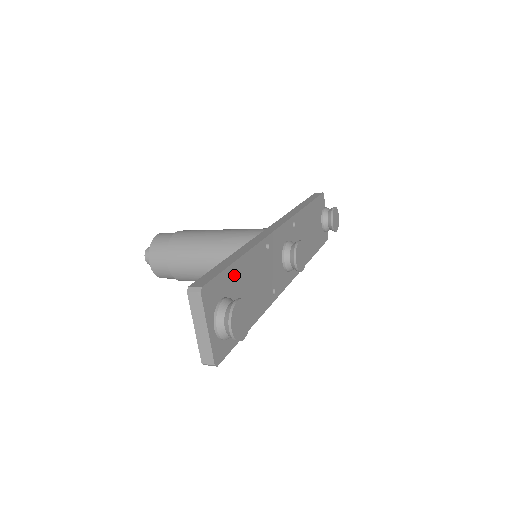
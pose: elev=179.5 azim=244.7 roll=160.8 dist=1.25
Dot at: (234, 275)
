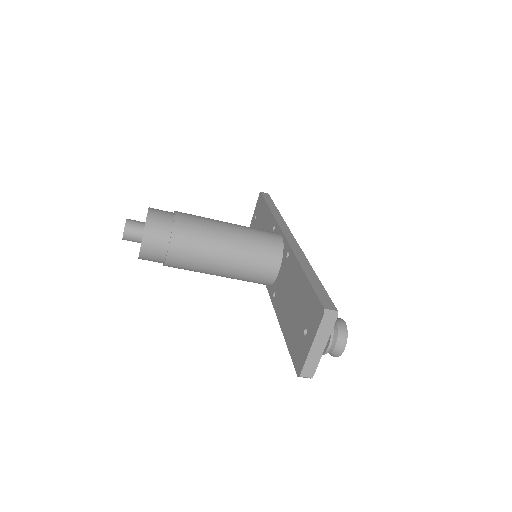
Dot at: occluded
